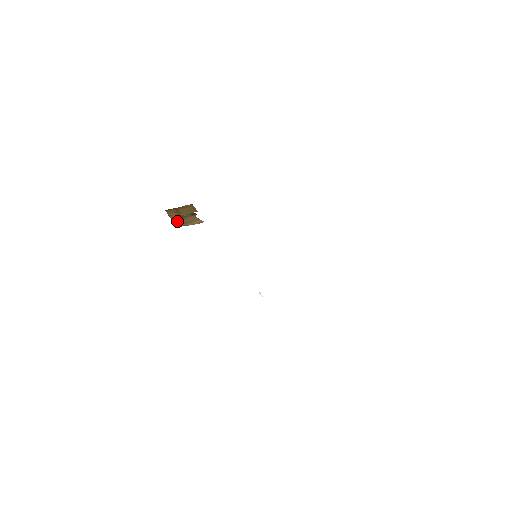
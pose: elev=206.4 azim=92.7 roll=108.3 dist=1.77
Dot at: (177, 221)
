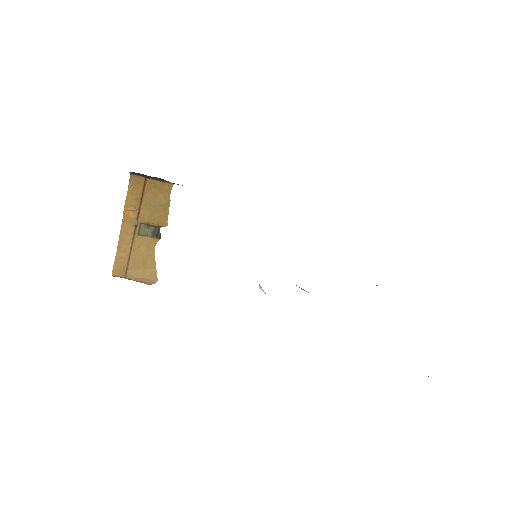
Dot at: (124, 247)
